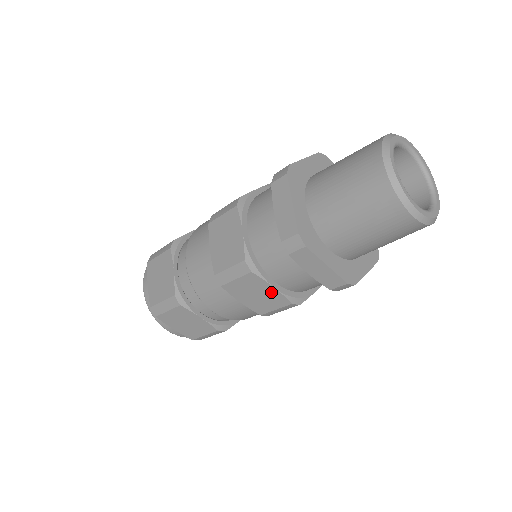
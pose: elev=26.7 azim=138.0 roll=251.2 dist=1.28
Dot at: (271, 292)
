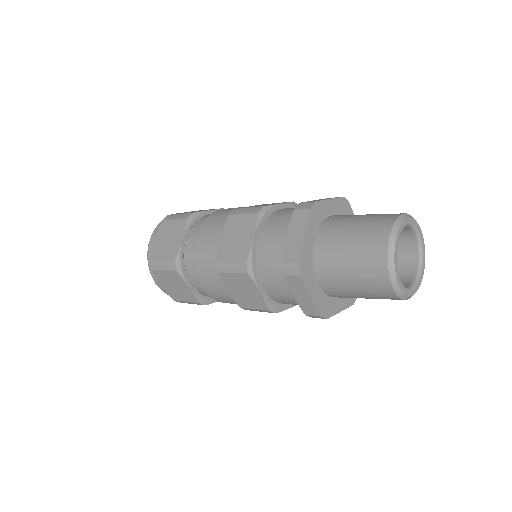
Dot at: occluded
